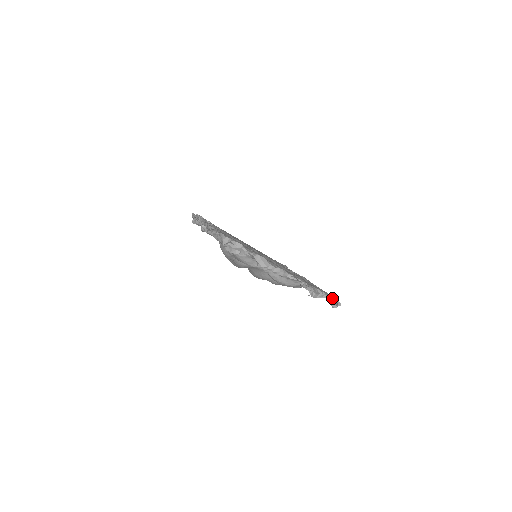
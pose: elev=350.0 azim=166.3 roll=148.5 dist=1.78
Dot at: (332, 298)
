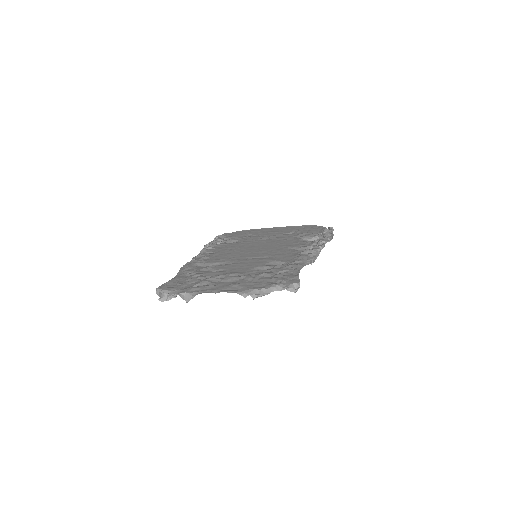
Dot at: (281, 287)
